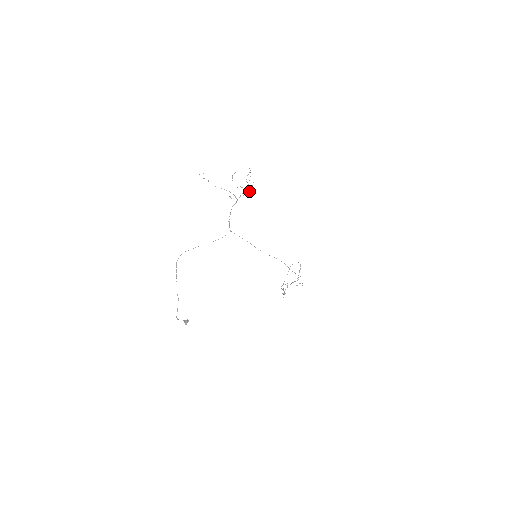
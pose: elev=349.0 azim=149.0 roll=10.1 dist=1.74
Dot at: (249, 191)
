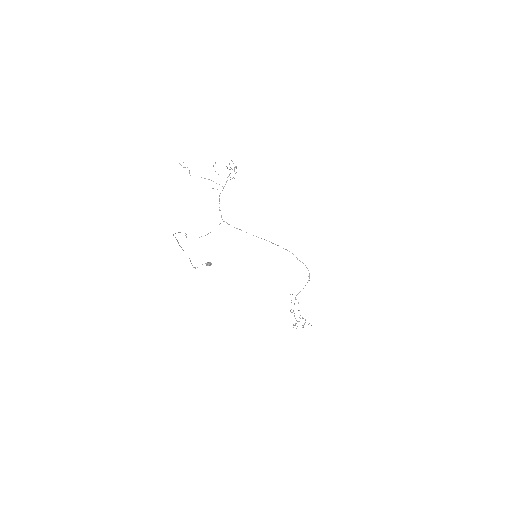
Dot at: (235, 173)
